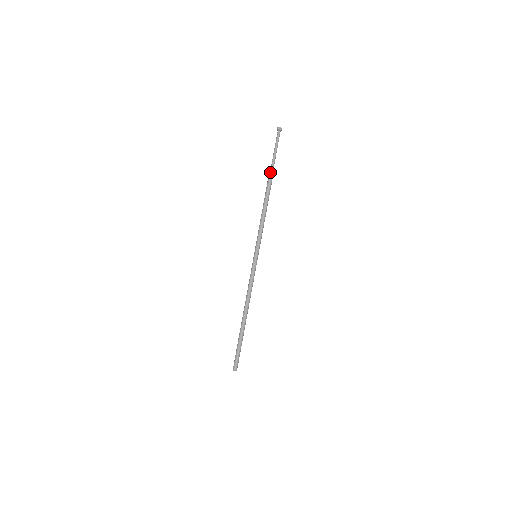
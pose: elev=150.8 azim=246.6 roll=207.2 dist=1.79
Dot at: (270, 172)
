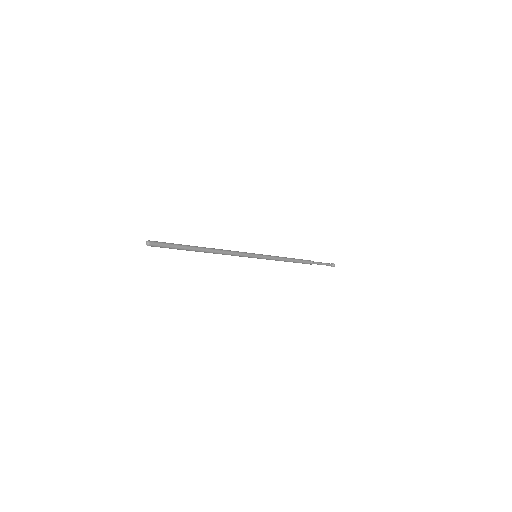
Dot at: (309, 261)
